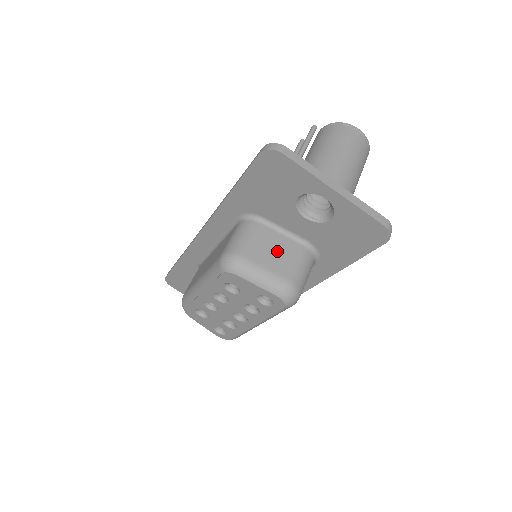
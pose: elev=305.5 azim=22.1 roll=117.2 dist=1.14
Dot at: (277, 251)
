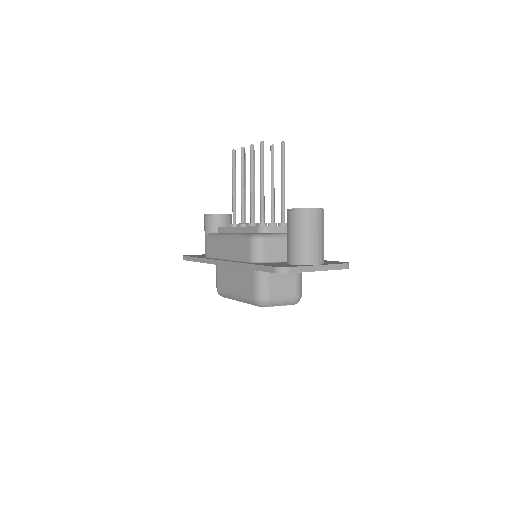
Dot at: (284, 283)
